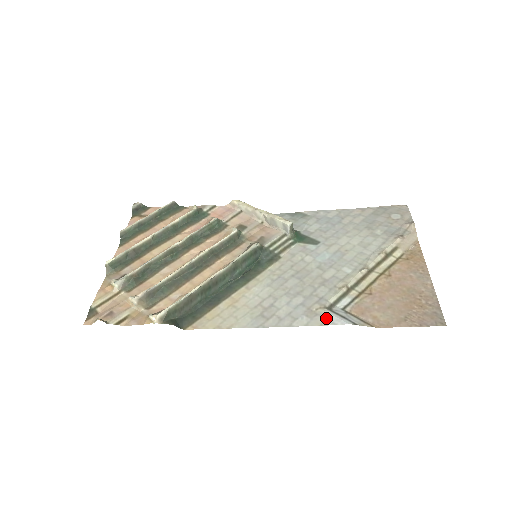
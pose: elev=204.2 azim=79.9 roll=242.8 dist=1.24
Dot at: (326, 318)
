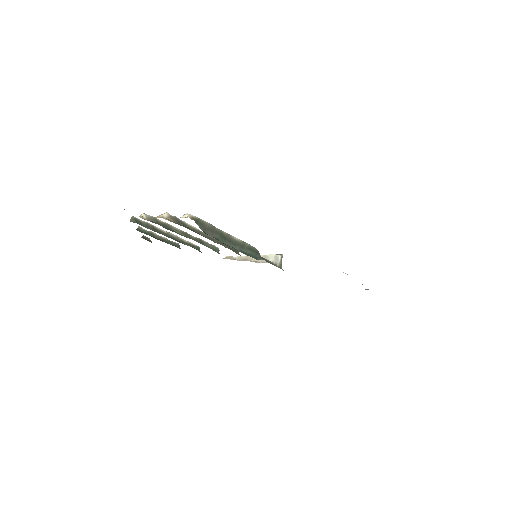
Dot at: occluded
